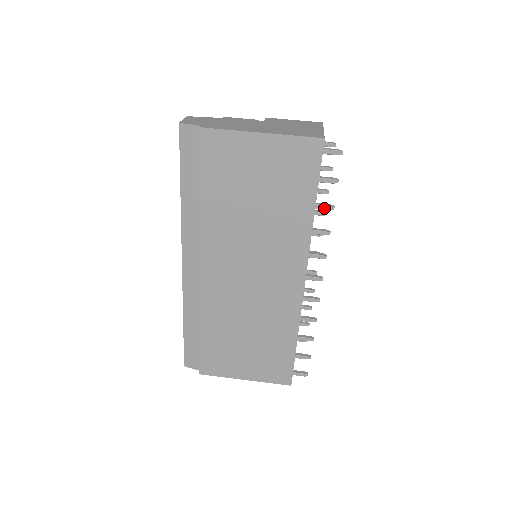
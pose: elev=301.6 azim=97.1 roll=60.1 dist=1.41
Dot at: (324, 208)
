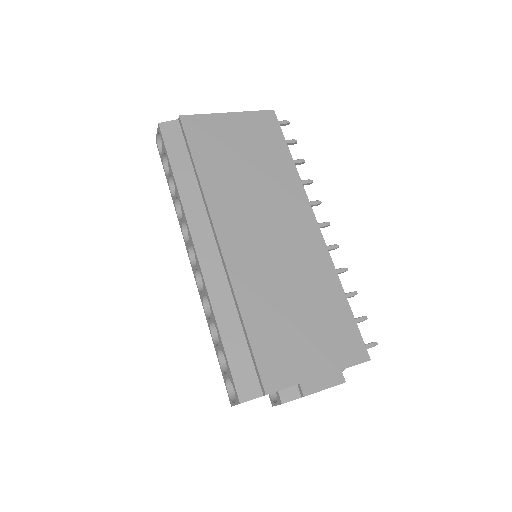
Dot at: (298, 161)
